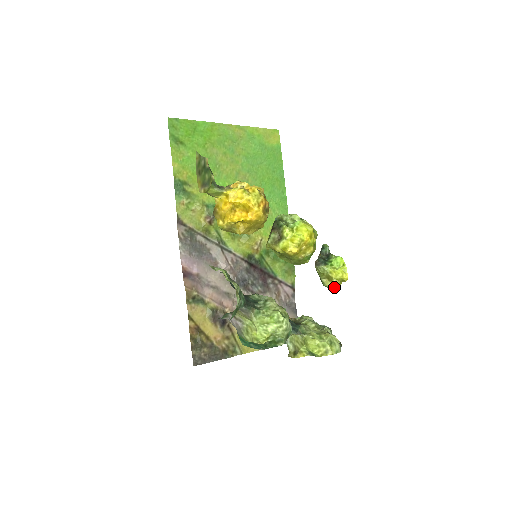
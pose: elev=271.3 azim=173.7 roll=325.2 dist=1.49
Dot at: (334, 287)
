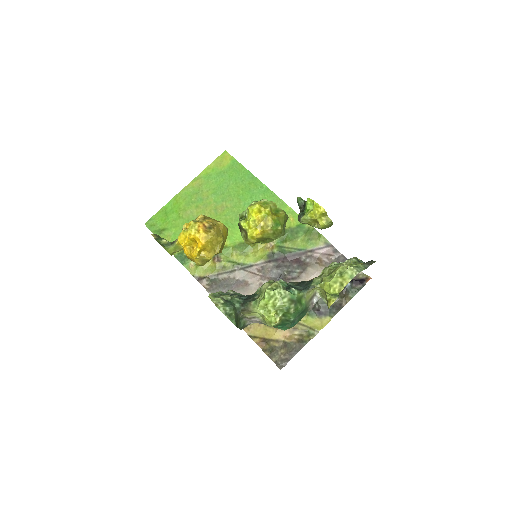
Dot at: (324, 225)
